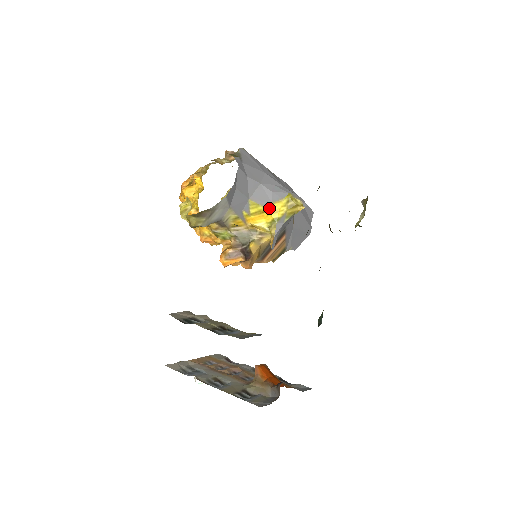
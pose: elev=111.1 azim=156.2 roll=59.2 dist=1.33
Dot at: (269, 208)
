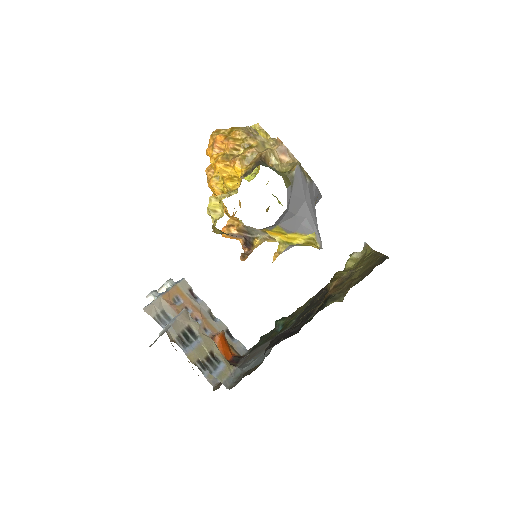
Dot at: (290, 234)
